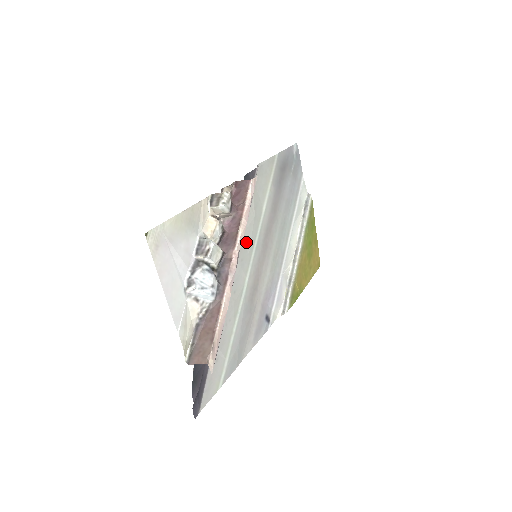
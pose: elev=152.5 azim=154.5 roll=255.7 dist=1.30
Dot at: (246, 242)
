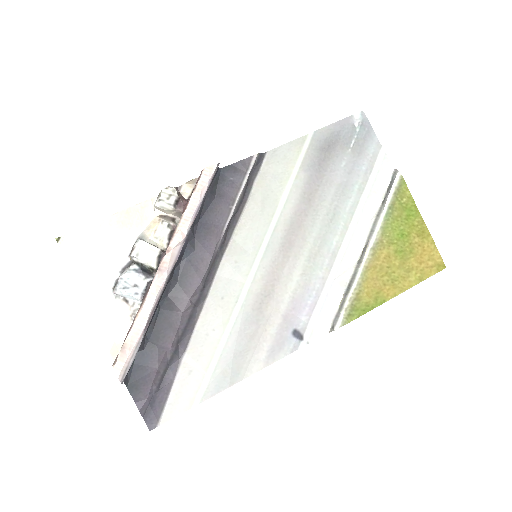
Dot at: (245, 241)
